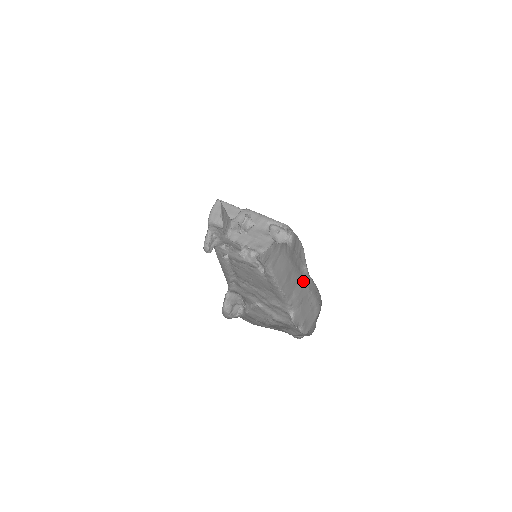
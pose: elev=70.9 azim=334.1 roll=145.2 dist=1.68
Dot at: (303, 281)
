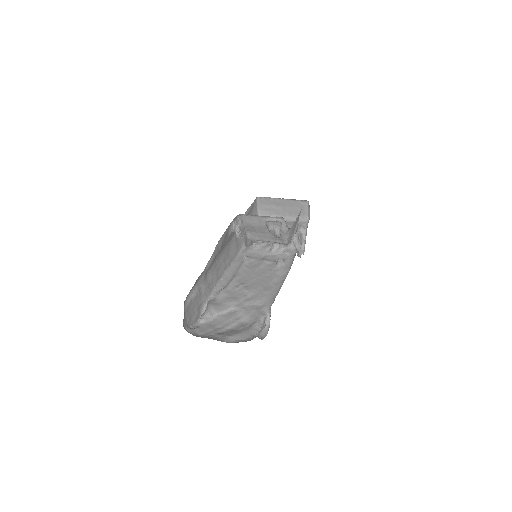
Dot at: occluded
